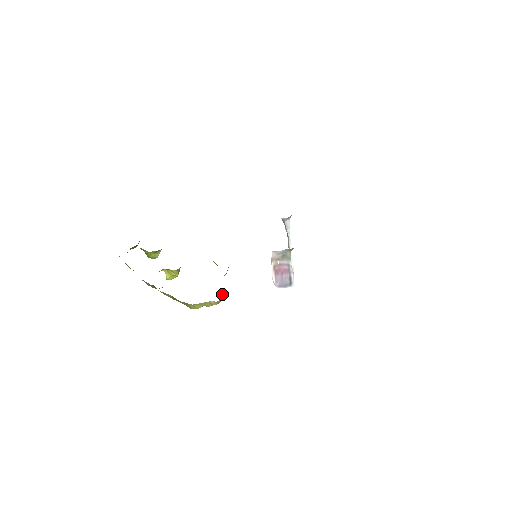
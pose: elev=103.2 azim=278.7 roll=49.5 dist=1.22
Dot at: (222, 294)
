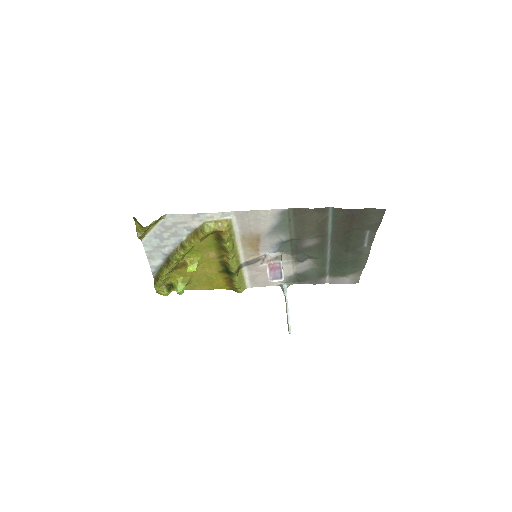
Dot at: (227, 236)
